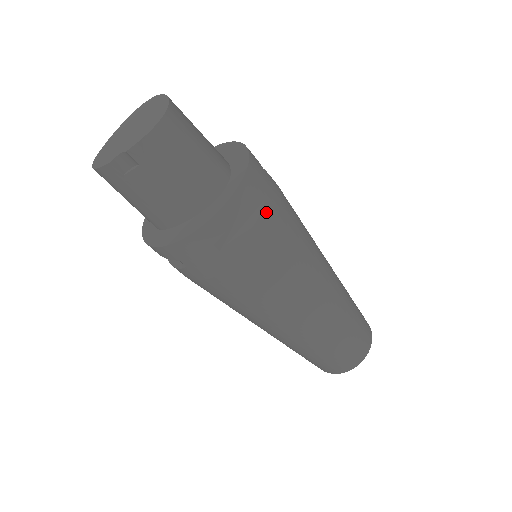
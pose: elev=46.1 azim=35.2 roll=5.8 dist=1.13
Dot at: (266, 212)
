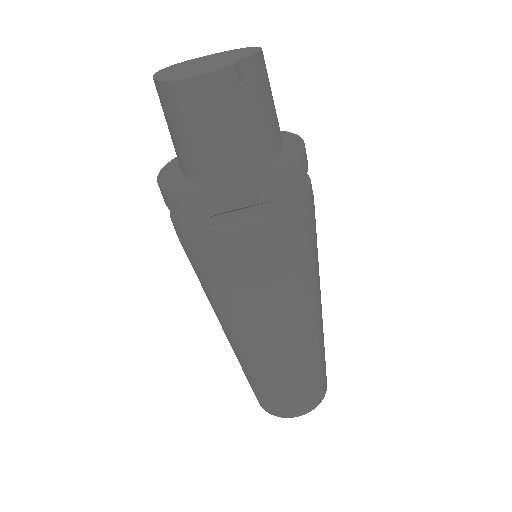
Dot at: occluded
